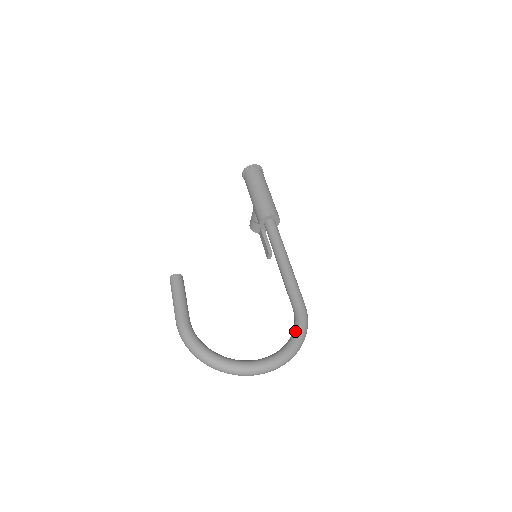
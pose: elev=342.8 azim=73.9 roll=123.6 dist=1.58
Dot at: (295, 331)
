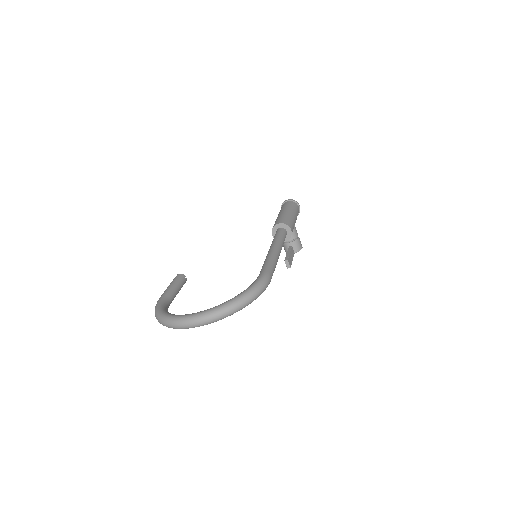
Dot at: (244, 290)
